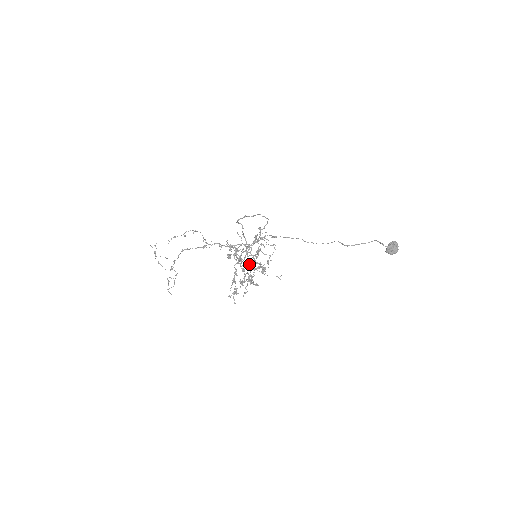
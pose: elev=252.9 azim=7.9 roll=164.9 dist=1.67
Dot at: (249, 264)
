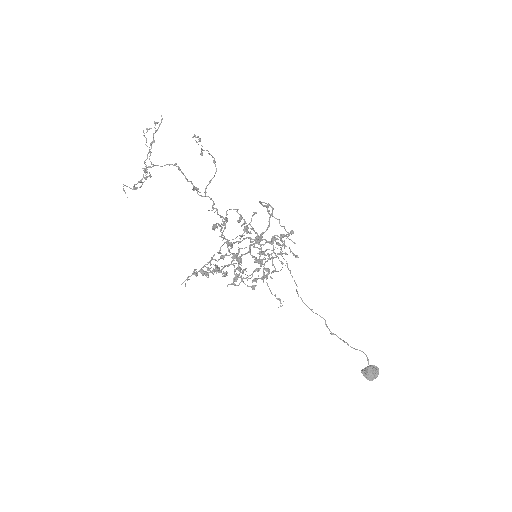
Dot at: occluded
